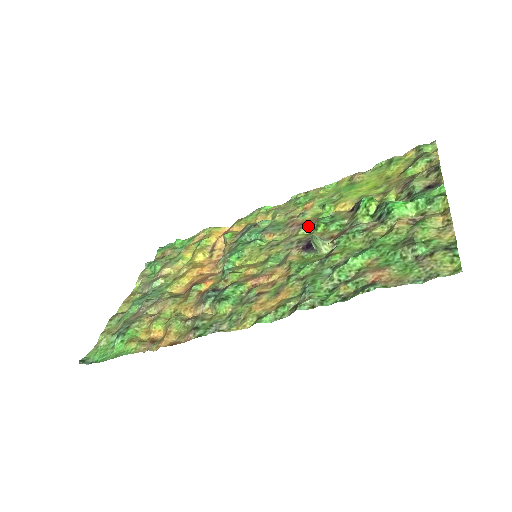
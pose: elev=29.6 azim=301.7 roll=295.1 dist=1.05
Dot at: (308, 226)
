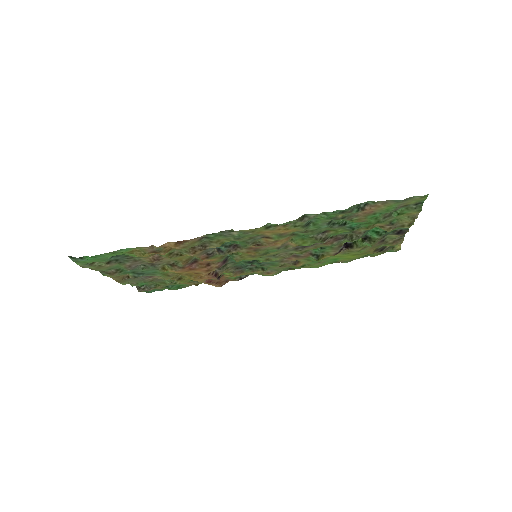
Dot at: occluded
